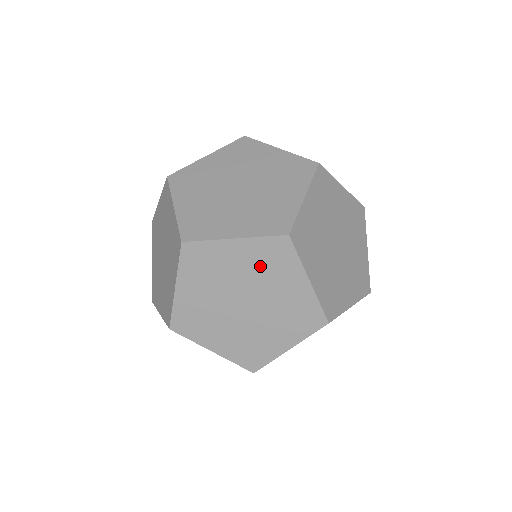
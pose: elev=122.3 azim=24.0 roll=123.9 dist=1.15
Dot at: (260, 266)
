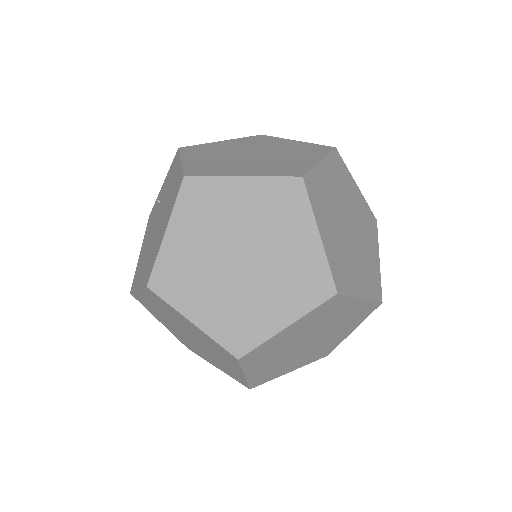
Dot at: (316, 321)
